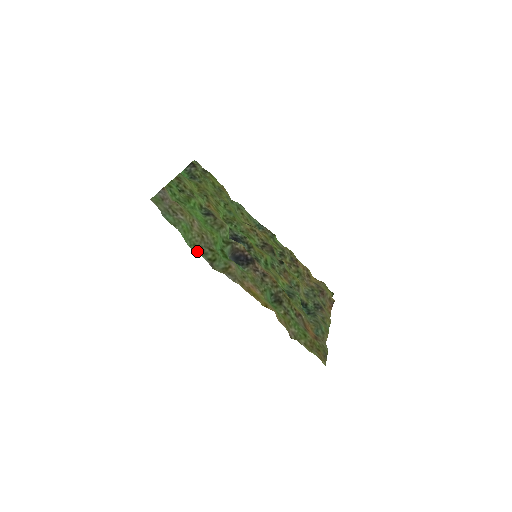
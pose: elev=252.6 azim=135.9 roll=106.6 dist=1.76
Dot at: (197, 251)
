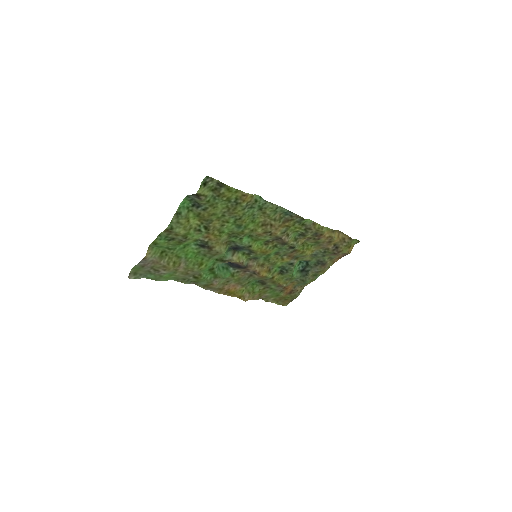
Dot at: (180, 281)
